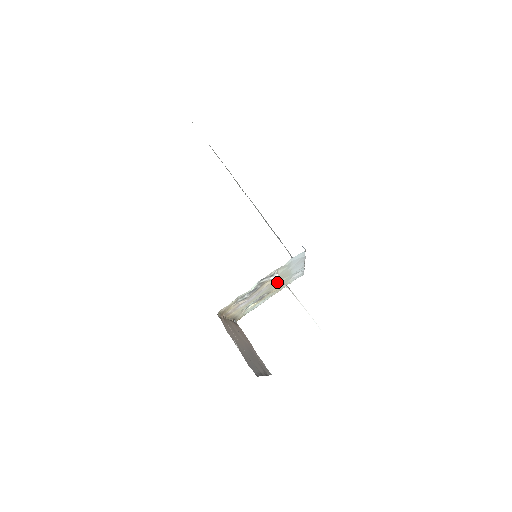
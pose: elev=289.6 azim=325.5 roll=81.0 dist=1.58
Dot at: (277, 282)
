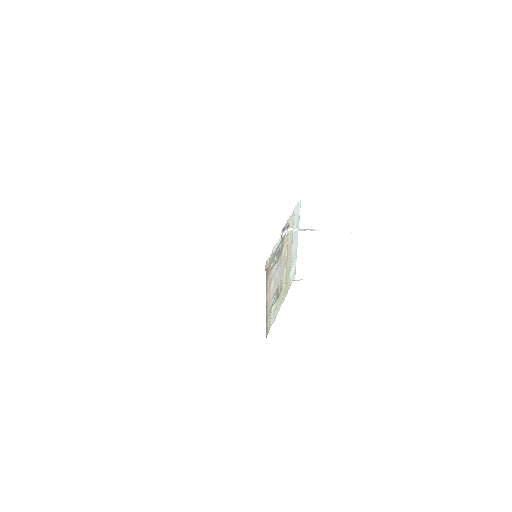
Dot at: (286, 262)
